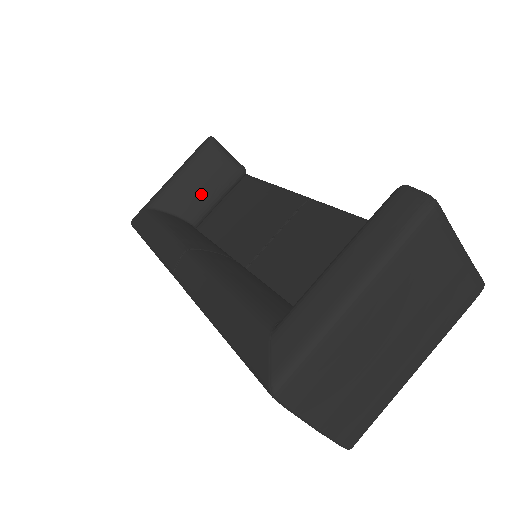
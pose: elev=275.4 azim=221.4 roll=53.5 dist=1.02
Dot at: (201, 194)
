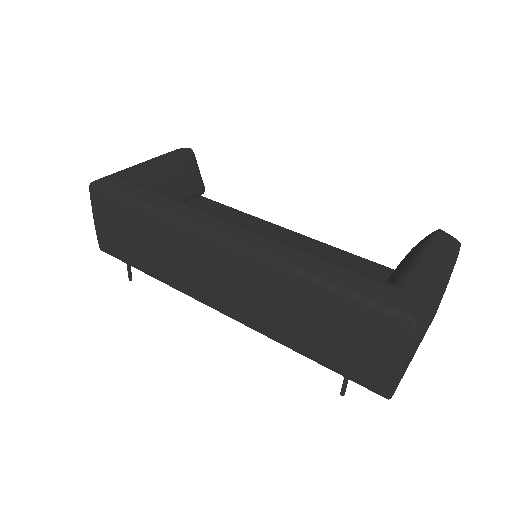
Dot at: (172, 190)
